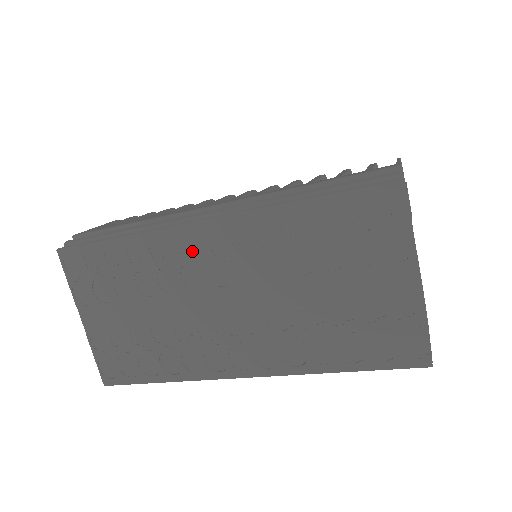
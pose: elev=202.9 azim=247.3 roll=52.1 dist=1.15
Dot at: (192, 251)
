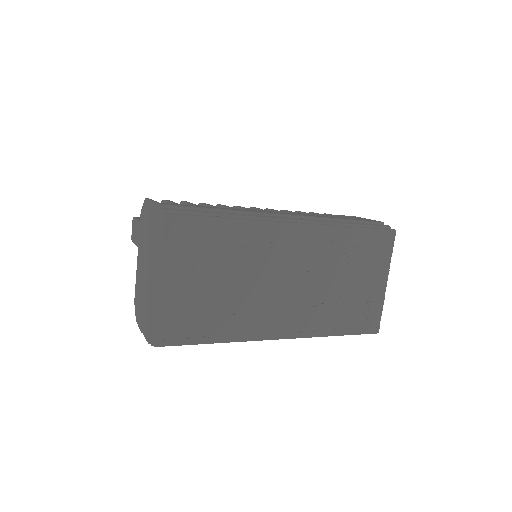
Dot at: (281, 242)
